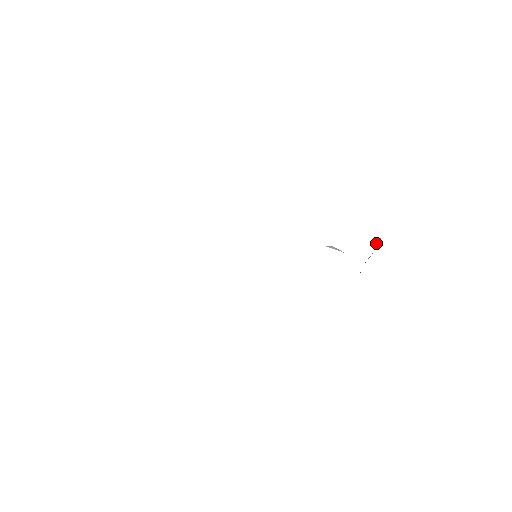
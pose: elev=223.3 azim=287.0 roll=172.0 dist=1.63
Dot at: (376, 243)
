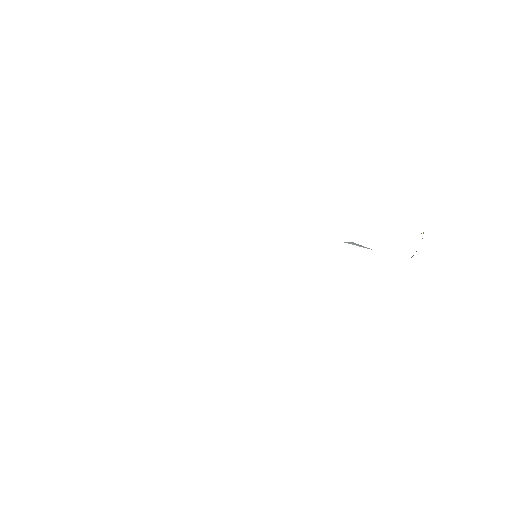
Dot at: occluded
